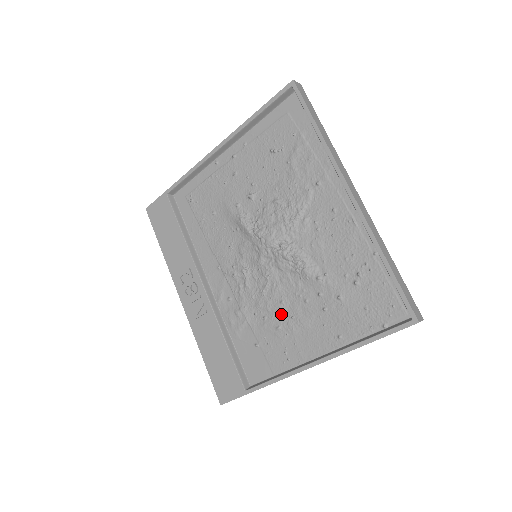
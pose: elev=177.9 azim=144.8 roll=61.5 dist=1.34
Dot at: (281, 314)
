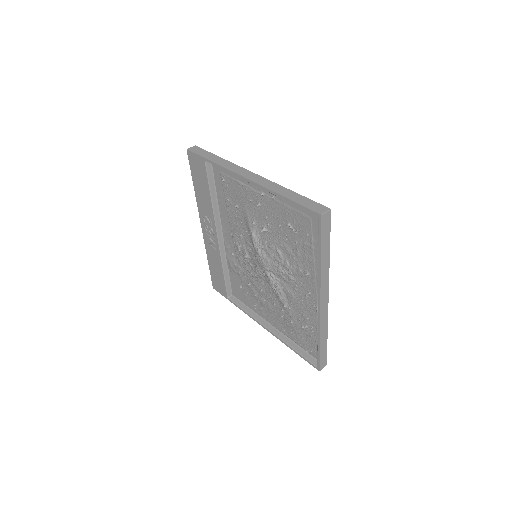
Dot at: (259, 293)
